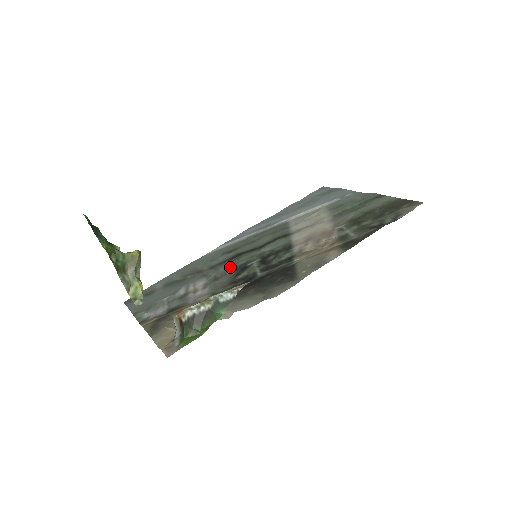
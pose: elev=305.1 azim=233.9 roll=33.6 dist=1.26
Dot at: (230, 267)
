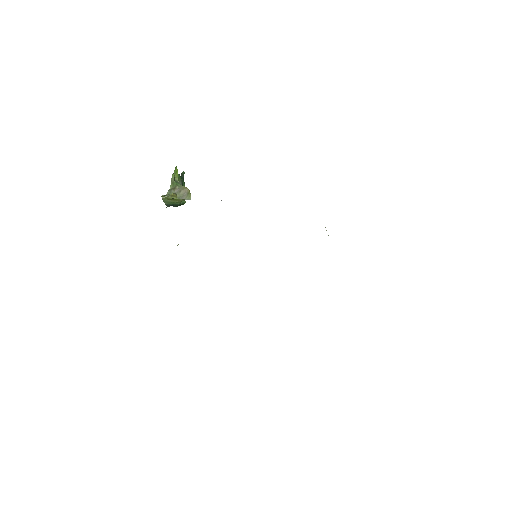
Dot at: occluded
